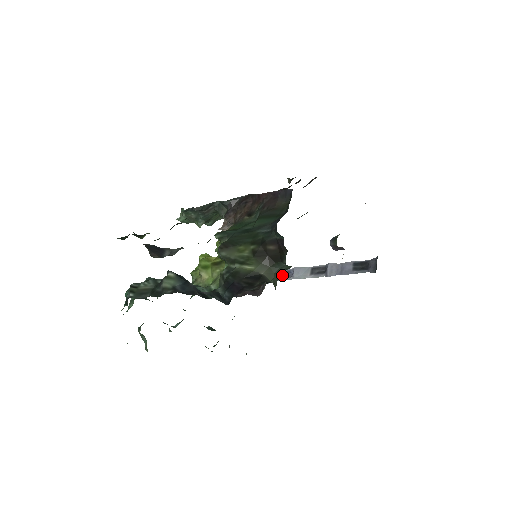
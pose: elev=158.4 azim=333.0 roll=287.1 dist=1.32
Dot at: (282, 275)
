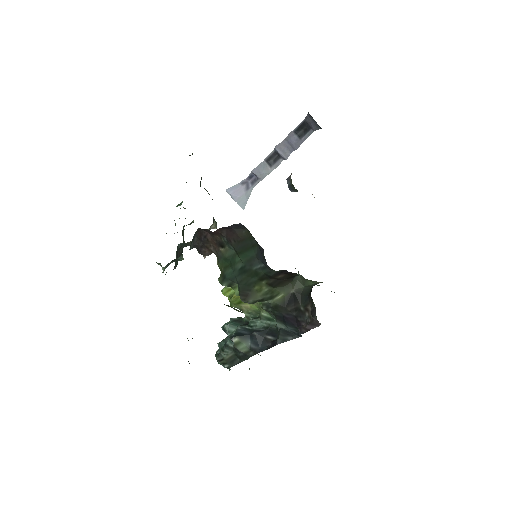
Dot at: (249, 183)
